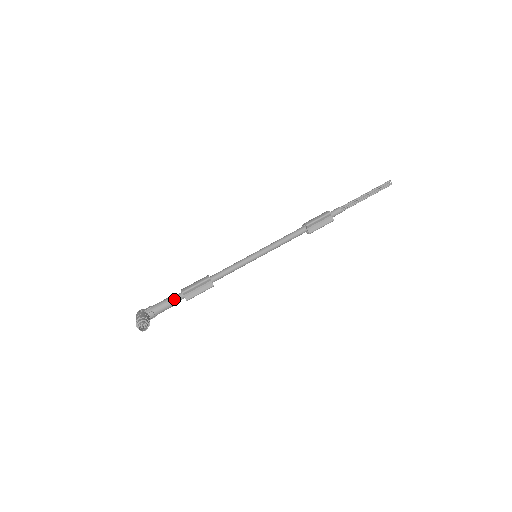
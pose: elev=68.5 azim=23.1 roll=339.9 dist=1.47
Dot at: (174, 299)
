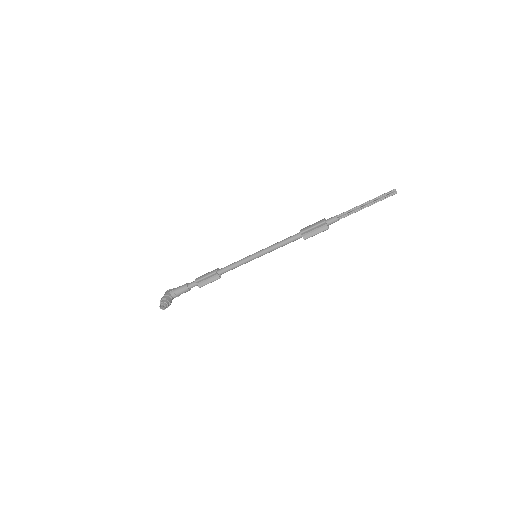
Dot at: (190, 285)
